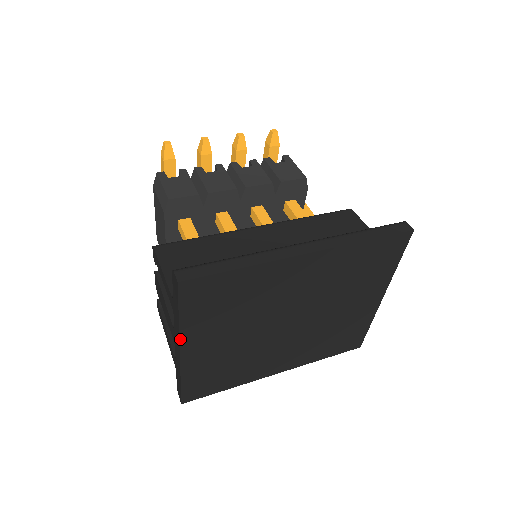
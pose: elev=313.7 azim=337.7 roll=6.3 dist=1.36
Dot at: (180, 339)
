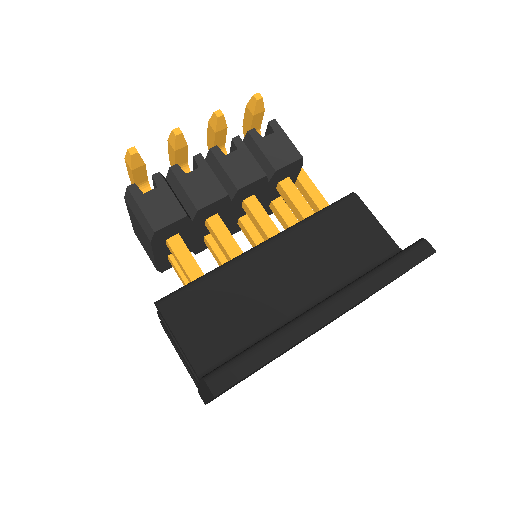
Dot at: occluded
